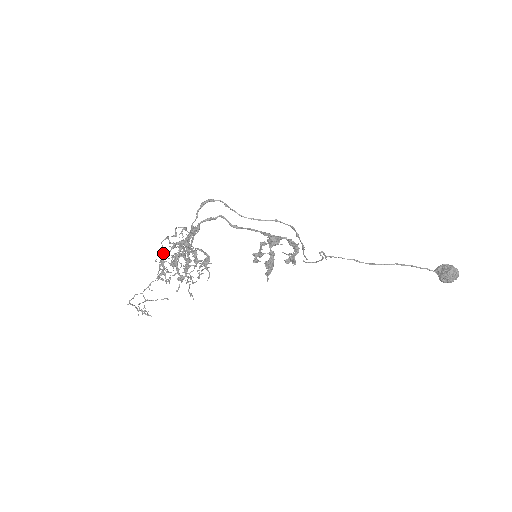
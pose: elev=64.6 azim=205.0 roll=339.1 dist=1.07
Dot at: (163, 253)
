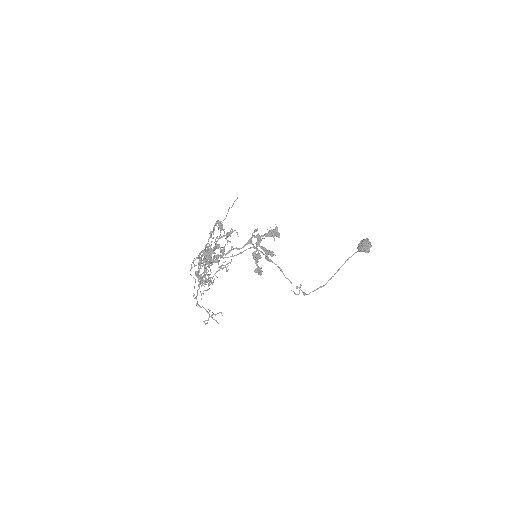
Dot at: (196, 271)
